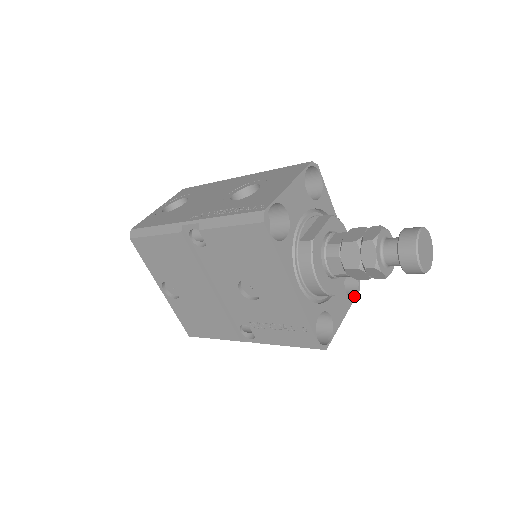
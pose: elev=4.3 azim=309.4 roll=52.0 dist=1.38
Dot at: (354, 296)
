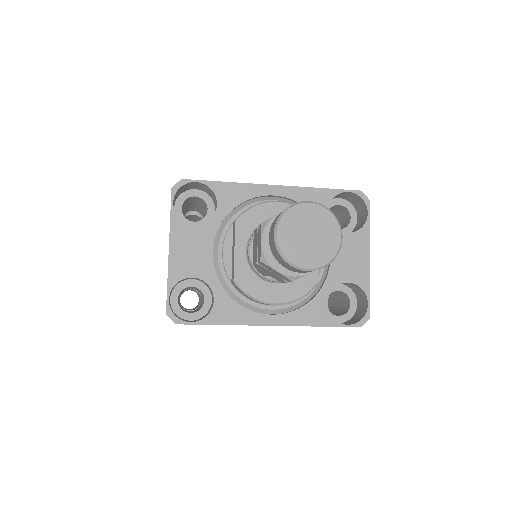
Dot at: (366, 218)
